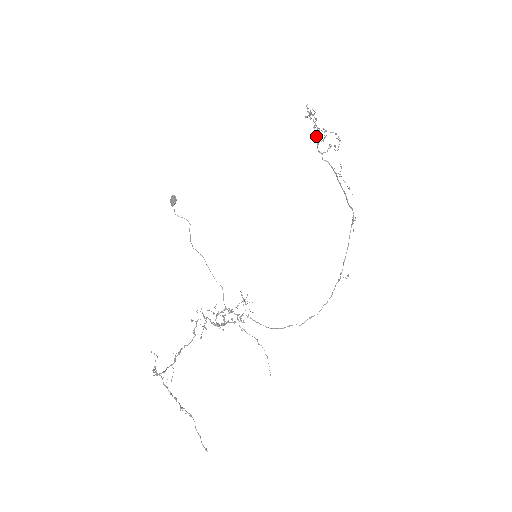
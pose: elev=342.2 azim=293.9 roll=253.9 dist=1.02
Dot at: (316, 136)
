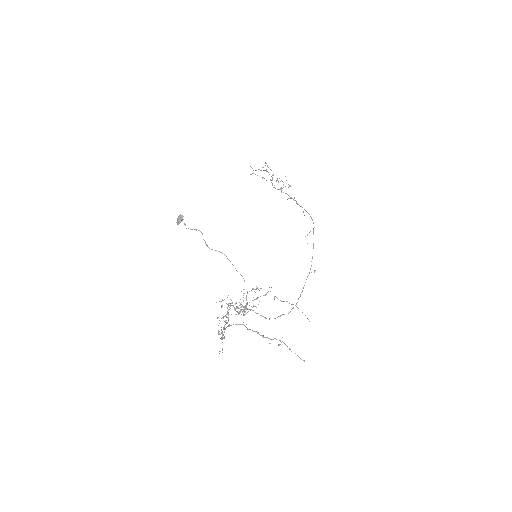
Dot at: (272, 179)
